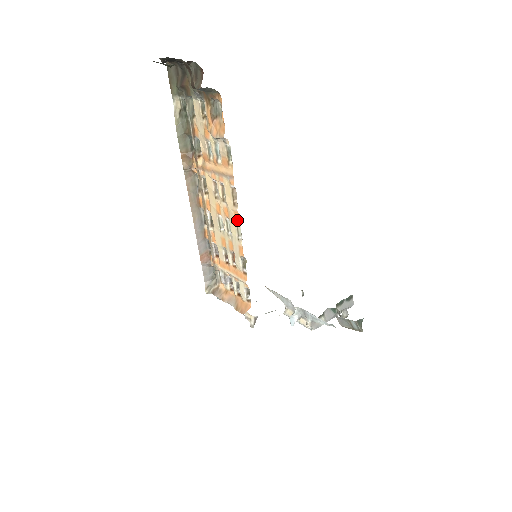
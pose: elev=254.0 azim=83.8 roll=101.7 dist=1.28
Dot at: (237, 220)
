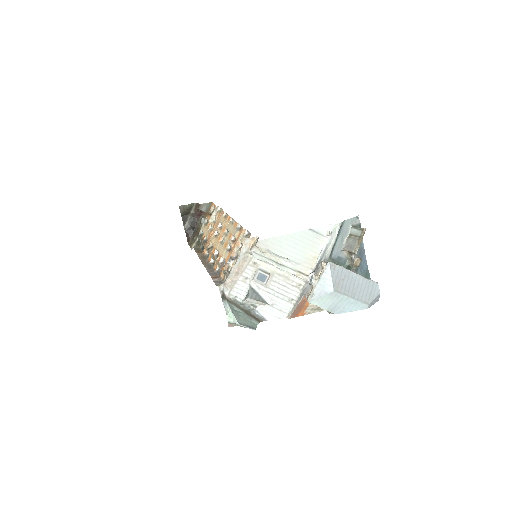
Dot at: (229, 219)
